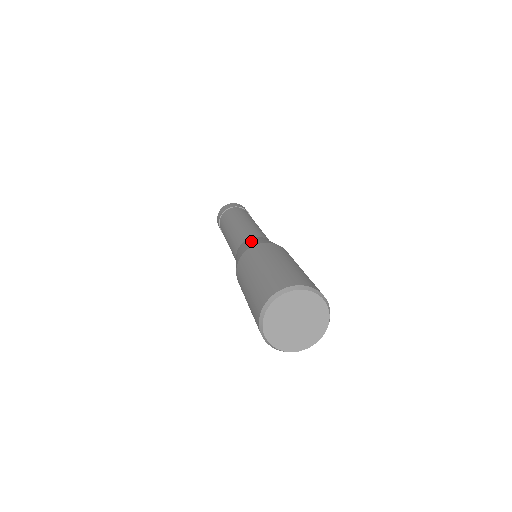
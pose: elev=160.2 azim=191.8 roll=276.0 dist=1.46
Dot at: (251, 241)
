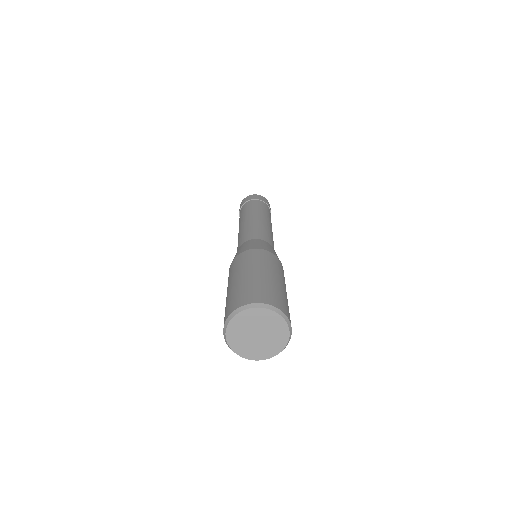
Dot at: (240, 249)
